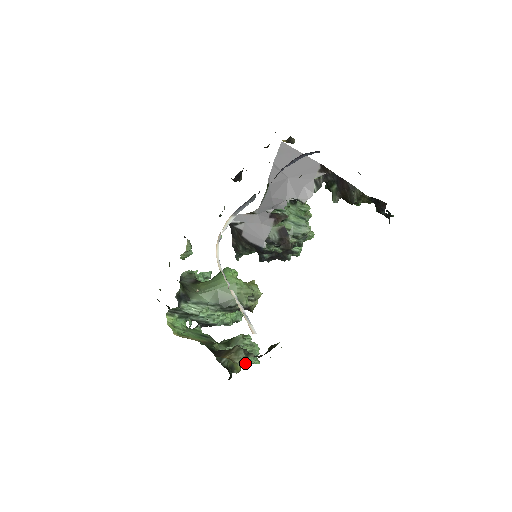
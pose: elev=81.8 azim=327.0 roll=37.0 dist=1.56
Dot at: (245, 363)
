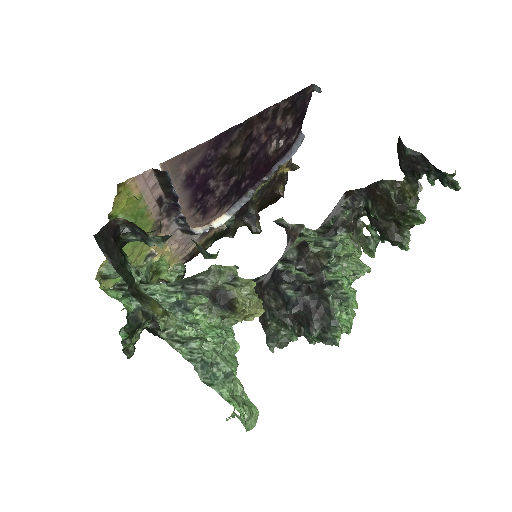
Dot at: (191, 356)
